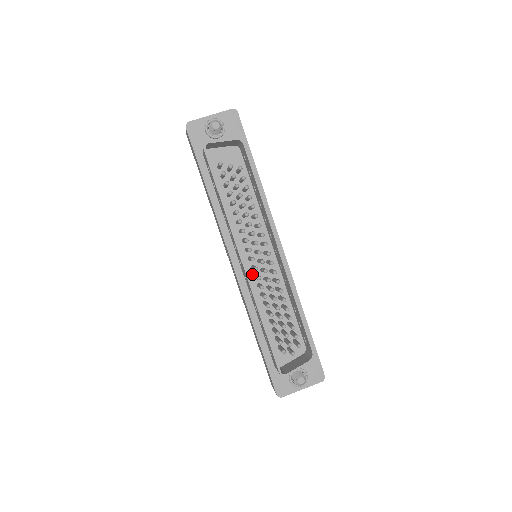
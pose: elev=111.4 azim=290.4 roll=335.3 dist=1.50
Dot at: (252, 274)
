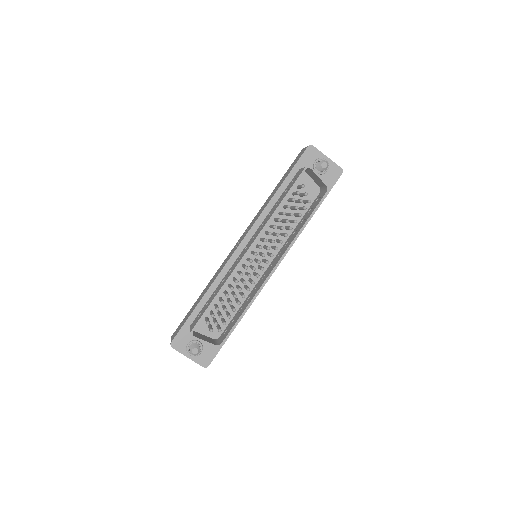
Dot at: (243, 262)
